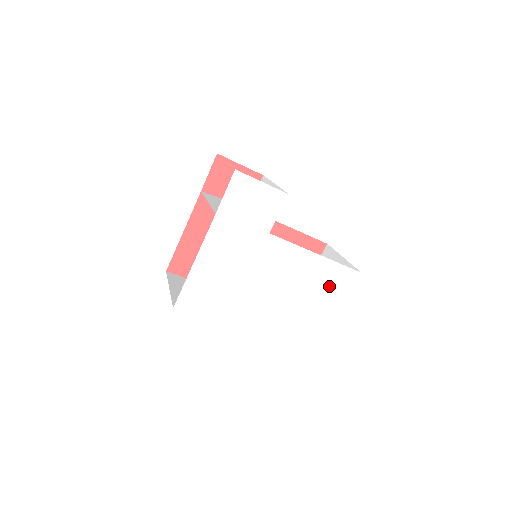
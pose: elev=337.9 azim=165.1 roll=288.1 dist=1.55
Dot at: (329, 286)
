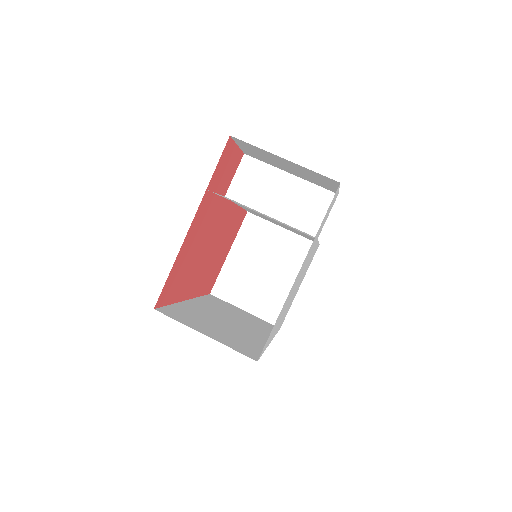
Dot at: (308, 266)
